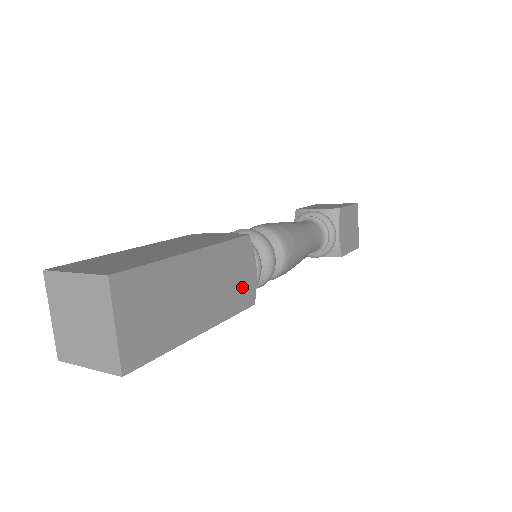
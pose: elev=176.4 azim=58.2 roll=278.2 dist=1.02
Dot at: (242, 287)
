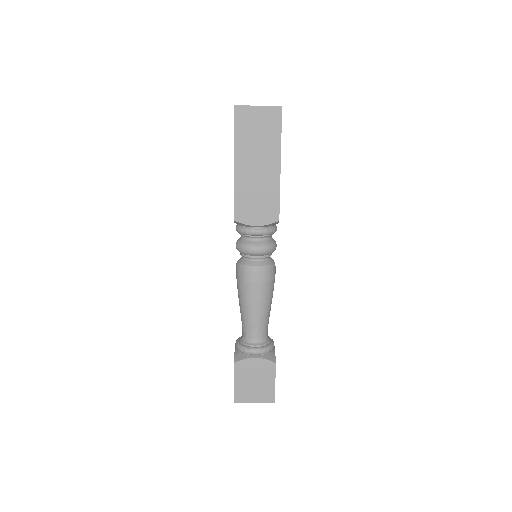
Dot at: occluded
